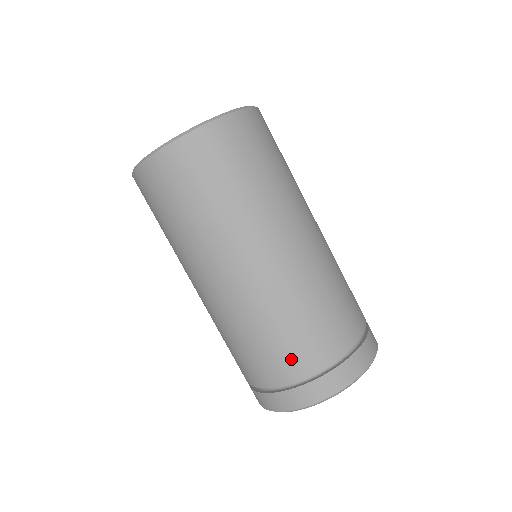
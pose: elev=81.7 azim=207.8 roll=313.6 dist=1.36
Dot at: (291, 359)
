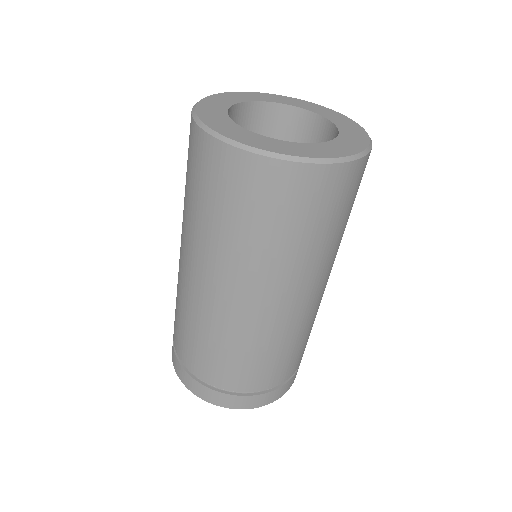
Dot at: (265, 376)
